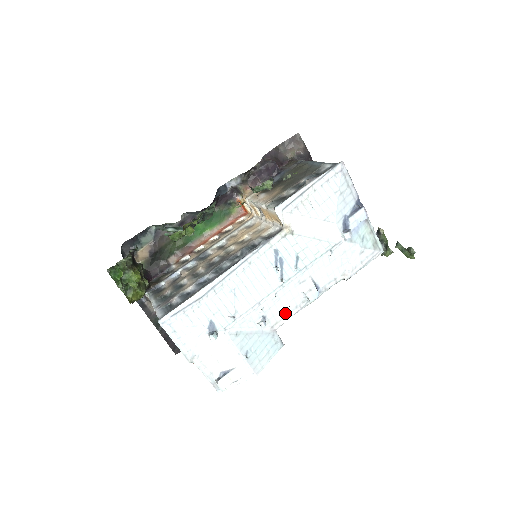
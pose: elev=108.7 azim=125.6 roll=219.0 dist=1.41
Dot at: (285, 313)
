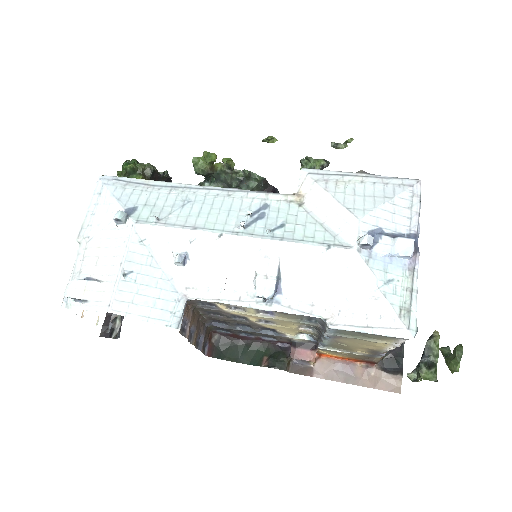
Dot at: (215, 284)
